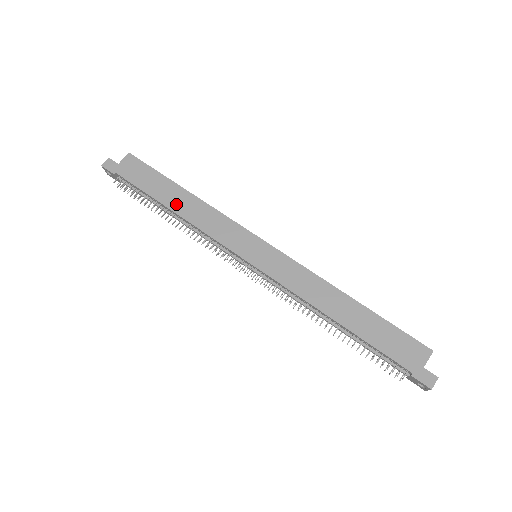
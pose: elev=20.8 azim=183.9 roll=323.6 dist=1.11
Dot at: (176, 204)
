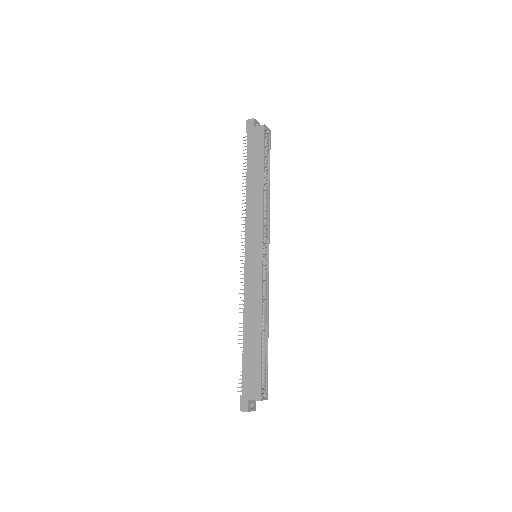
Dot at: (251, 184)
